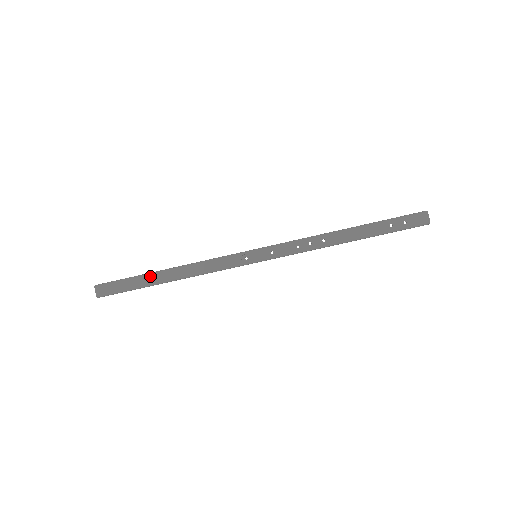
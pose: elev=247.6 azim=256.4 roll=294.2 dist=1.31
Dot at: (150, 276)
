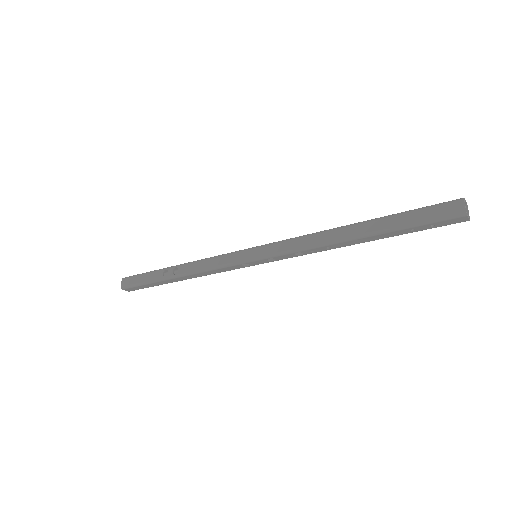
Dot at: (163, 281)
